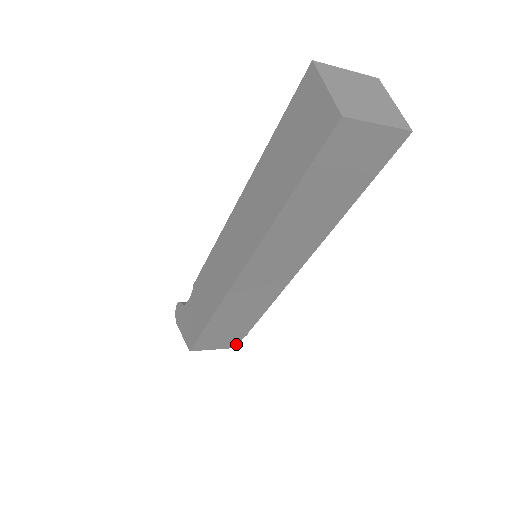
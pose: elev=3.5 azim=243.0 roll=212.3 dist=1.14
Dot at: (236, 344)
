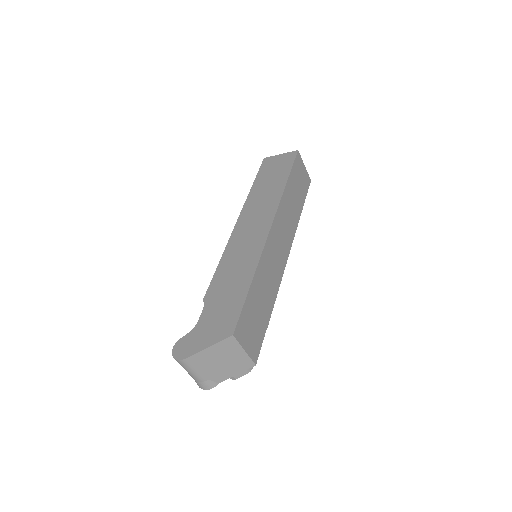
Dot at: (257, 356)
